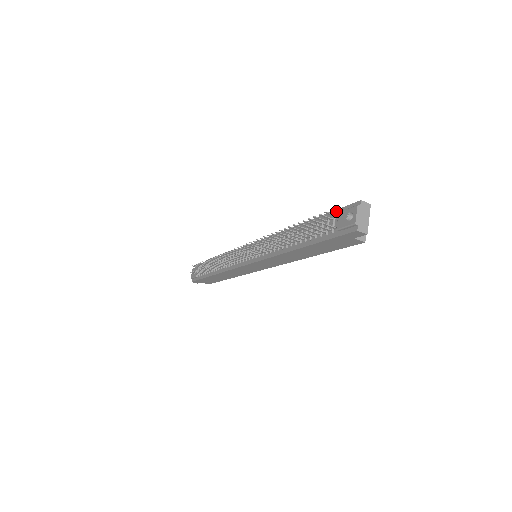
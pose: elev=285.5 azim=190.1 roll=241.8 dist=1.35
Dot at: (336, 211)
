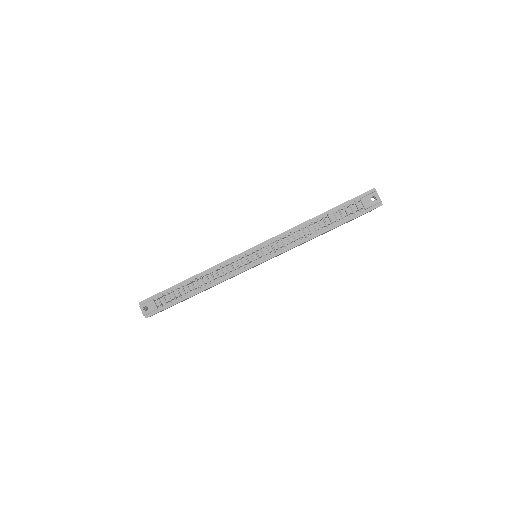
Dot at: (354, 199)
